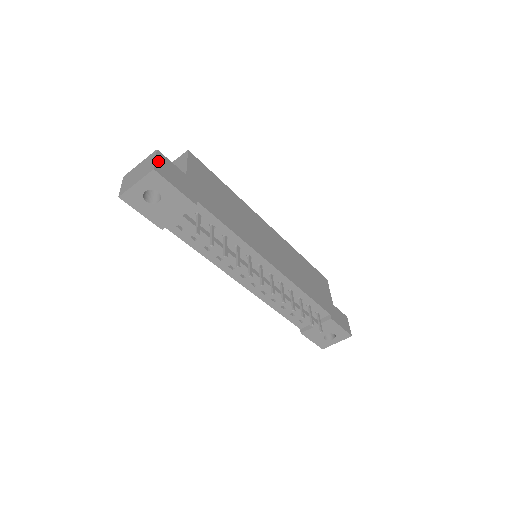
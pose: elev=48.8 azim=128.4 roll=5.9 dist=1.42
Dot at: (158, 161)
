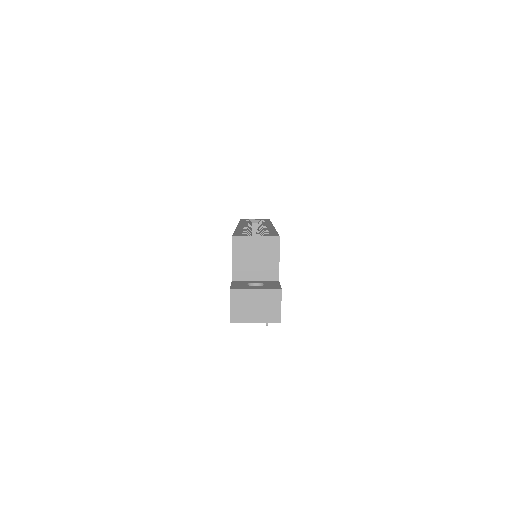
Dot at: occluded
